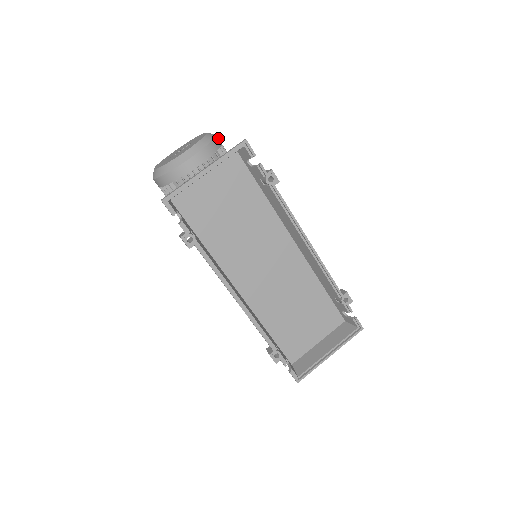
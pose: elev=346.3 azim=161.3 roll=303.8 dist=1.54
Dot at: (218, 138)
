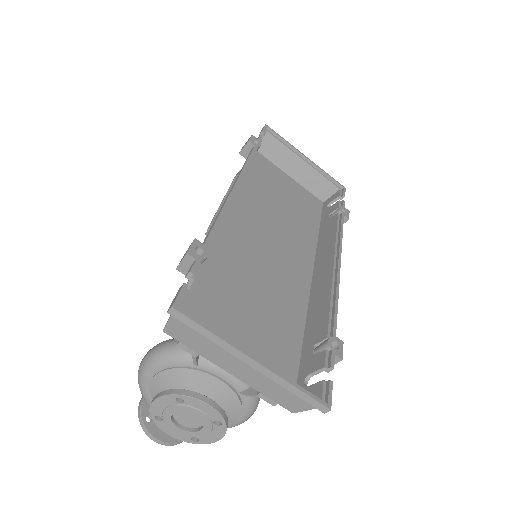
Dot at: occluded
